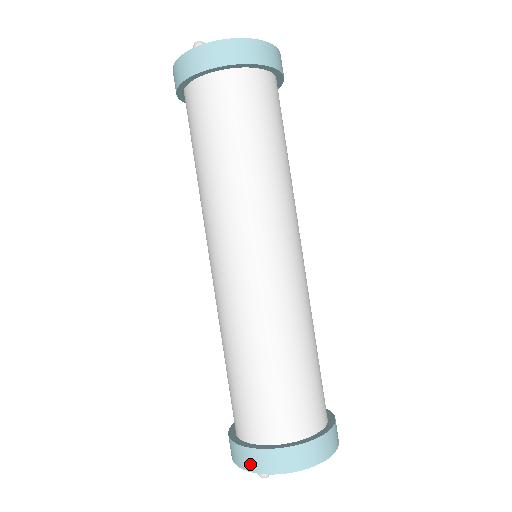
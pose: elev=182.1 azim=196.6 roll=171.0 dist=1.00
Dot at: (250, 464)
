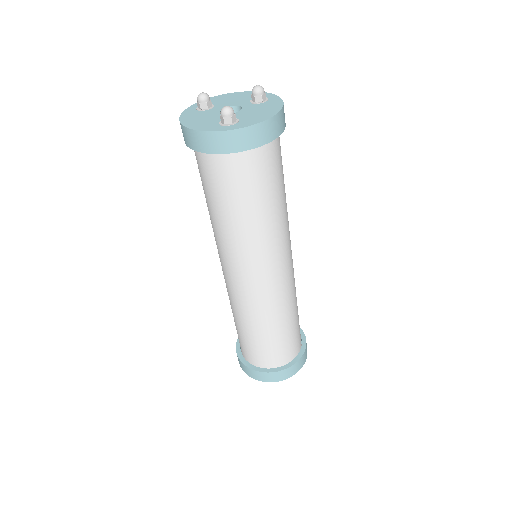
Dot at: (276, 379)
